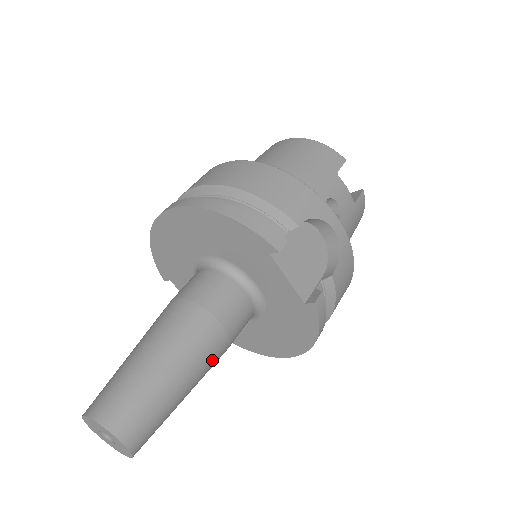
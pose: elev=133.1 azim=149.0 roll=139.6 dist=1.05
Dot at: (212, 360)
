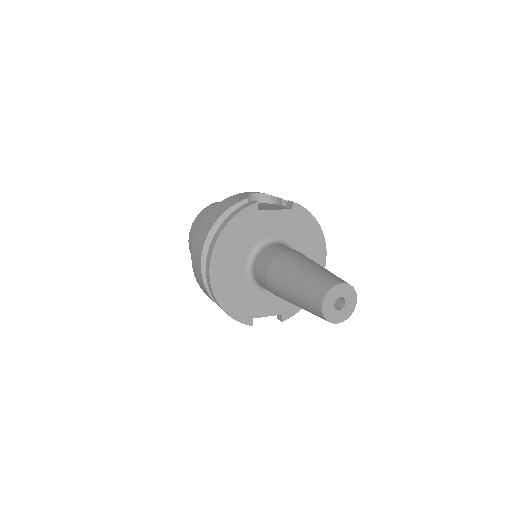
Dot at: occluded
